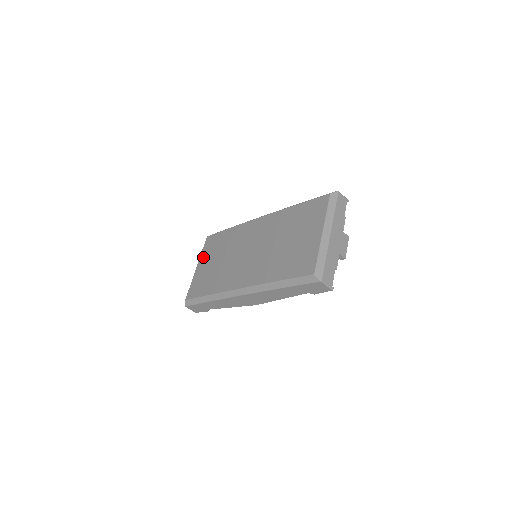
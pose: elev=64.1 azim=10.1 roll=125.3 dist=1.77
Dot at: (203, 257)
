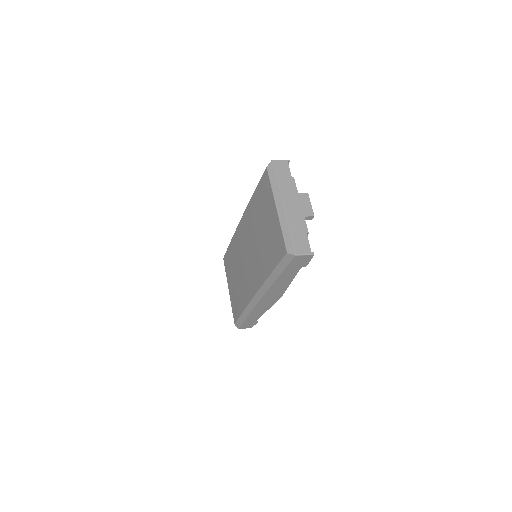
Dot at: (228, 279)
